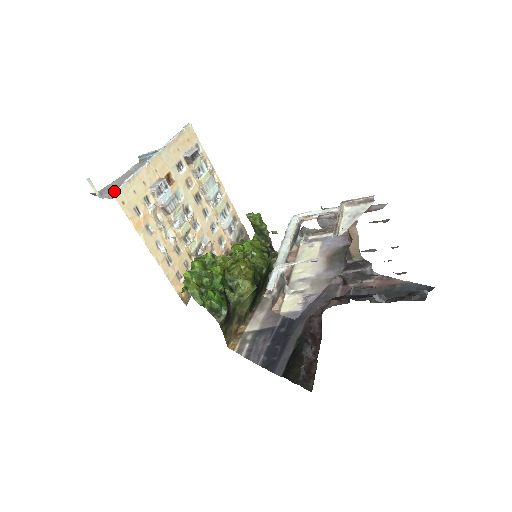
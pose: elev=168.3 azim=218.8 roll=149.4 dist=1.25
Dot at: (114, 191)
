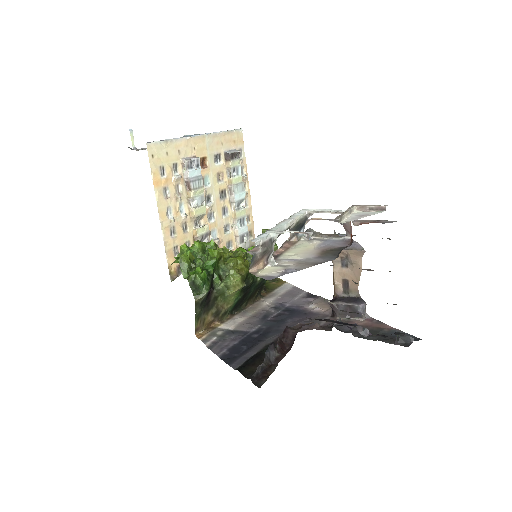
Dot at: (149, 142)
